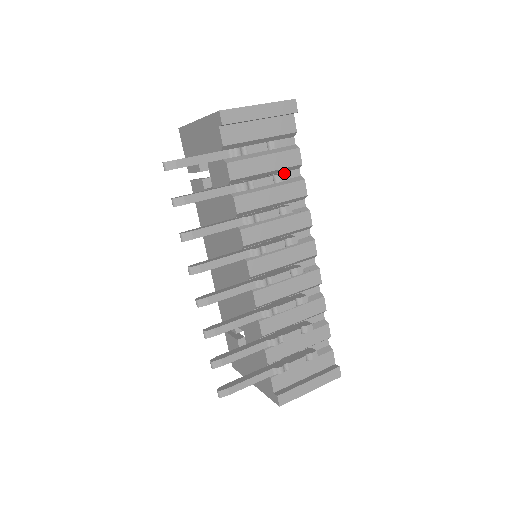
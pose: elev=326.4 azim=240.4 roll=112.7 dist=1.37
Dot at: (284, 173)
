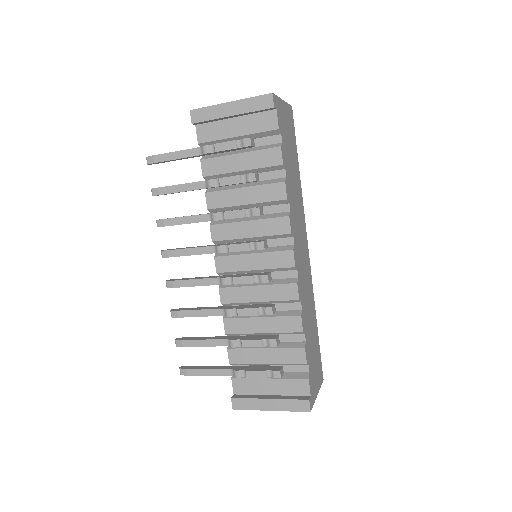
Dot at: (253, 173)
